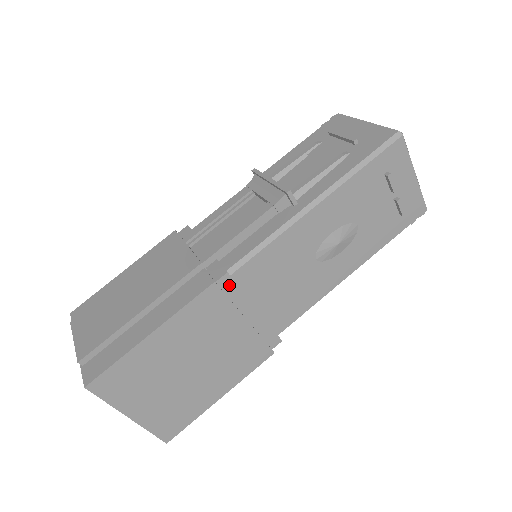
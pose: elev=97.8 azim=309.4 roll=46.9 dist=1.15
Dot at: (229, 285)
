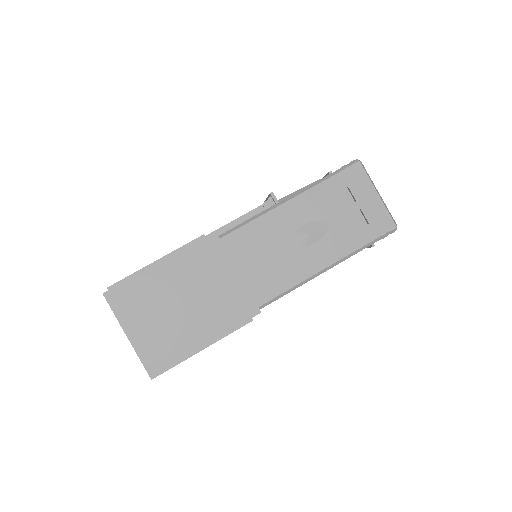
Dot at: (217, 245)
